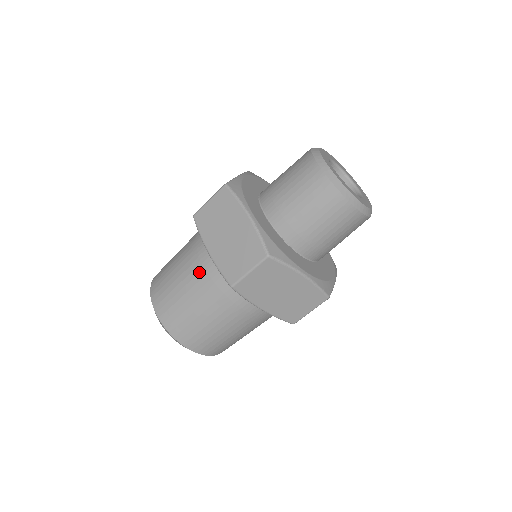
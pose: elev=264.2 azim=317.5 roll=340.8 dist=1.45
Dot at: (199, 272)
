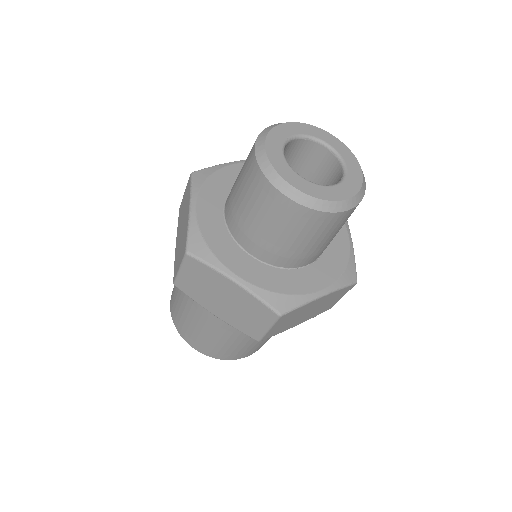
Dot at: (215, 321)
